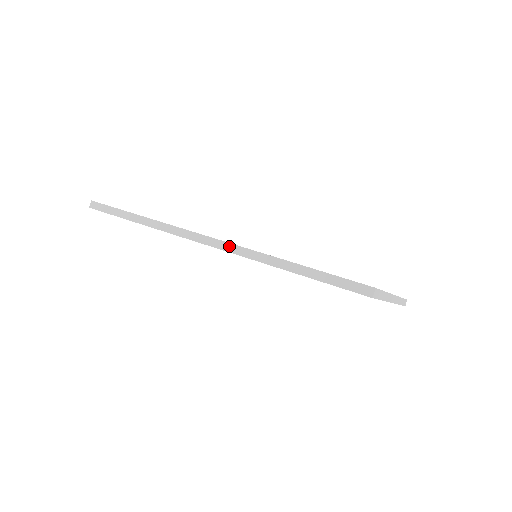
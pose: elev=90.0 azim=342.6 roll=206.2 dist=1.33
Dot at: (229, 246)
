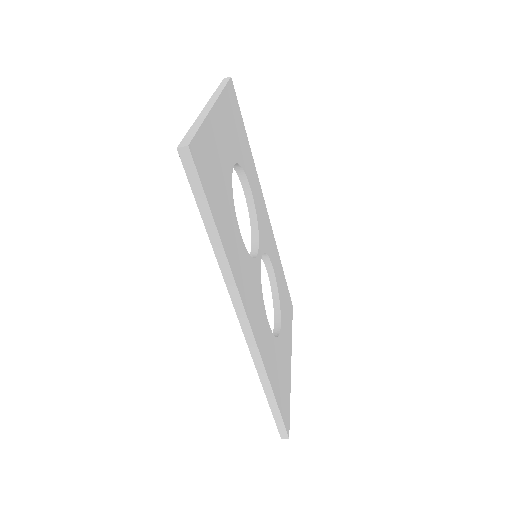
Dot at: (253, 345)
